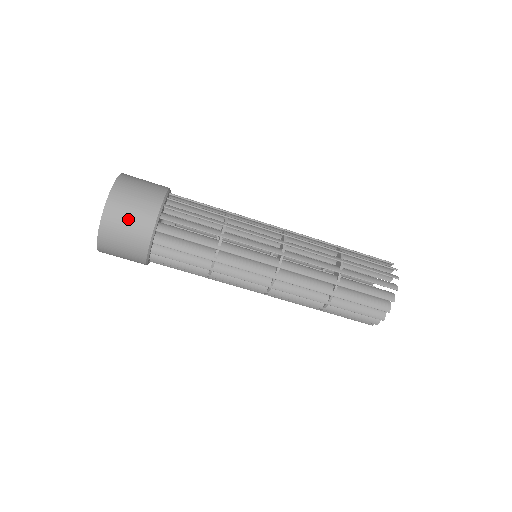
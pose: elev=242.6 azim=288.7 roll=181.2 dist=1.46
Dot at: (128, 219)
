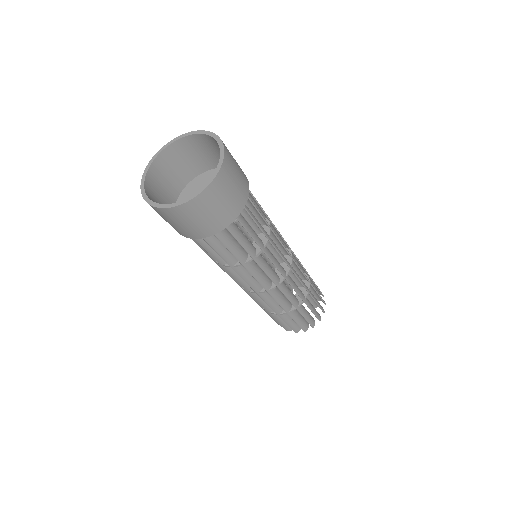
Dot at: (173, 223)
